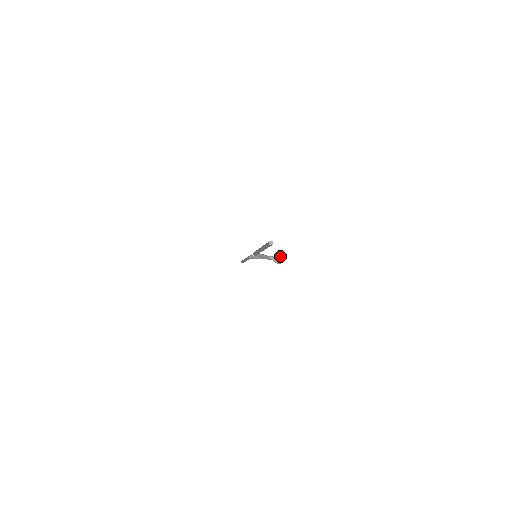
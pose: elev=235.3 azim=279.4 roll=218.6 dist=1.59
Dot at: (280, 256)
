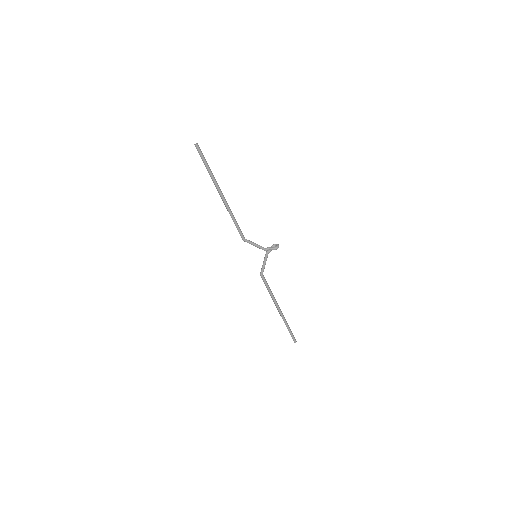
Dot at: (275, 245)
